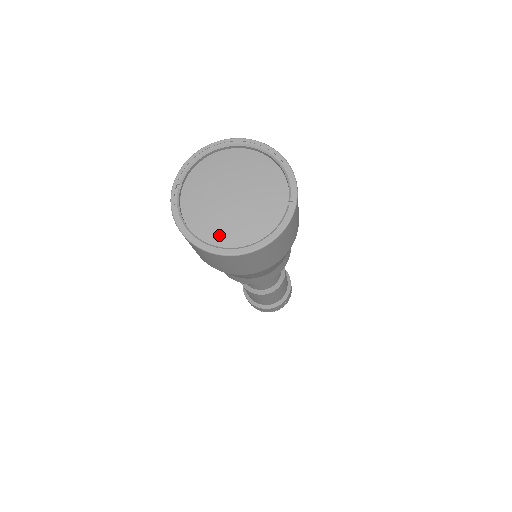
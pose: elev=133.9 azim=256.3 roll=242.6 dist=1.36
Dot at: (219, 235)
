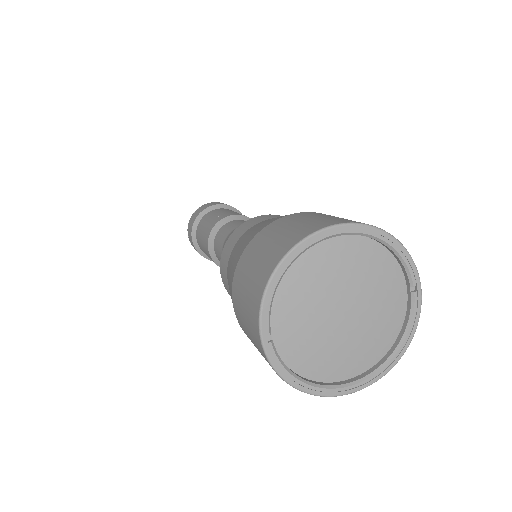
Dot at: (346, 366)
